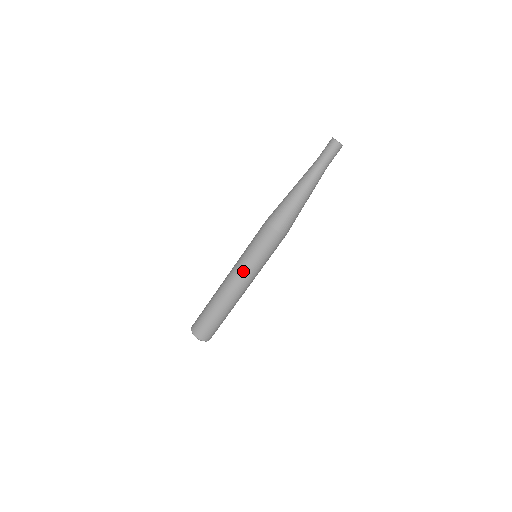
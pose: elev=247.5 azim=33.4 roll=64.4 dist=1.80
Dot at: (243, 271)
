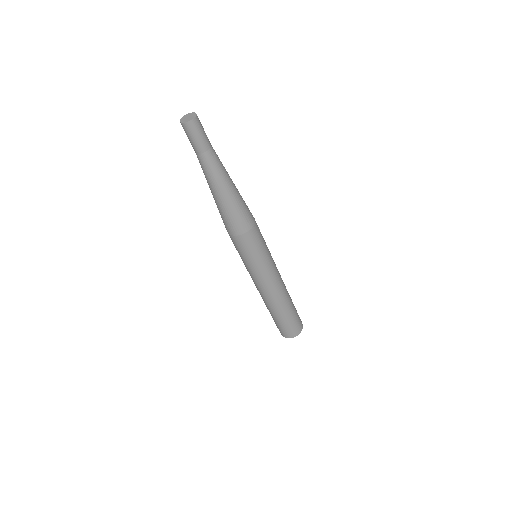
Dot at: (268, 277)
